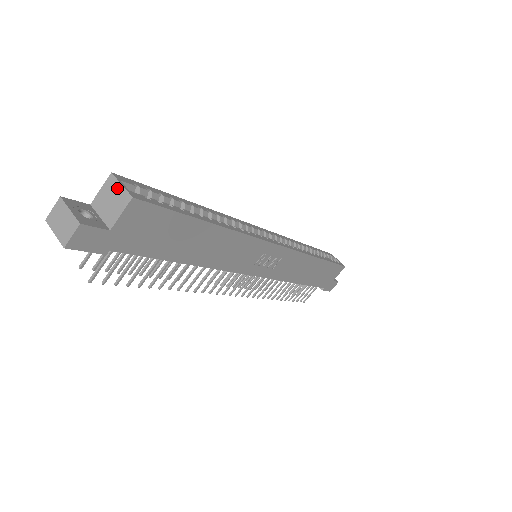
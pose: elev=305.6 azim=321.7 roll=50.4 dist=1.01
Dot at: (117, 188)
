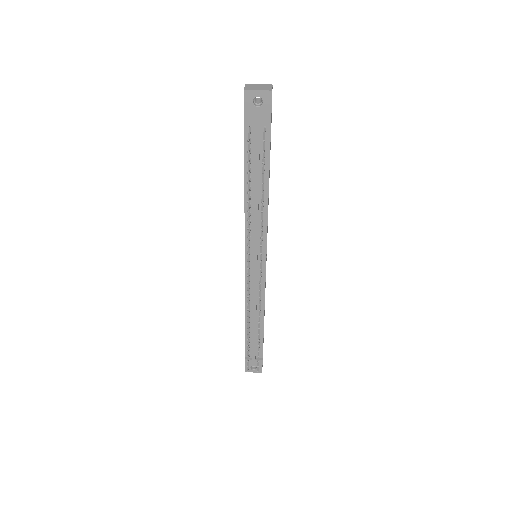
Dot at: (258, 99)
